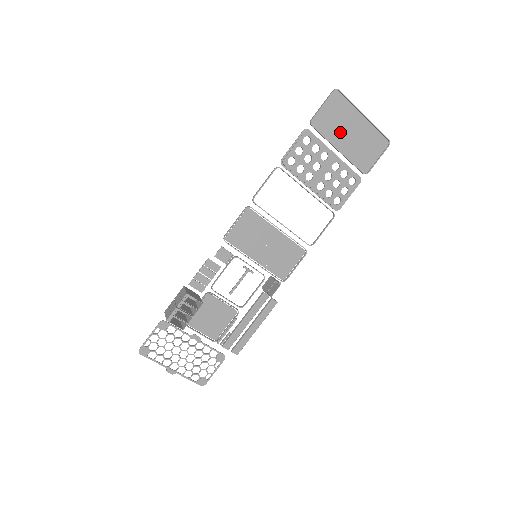
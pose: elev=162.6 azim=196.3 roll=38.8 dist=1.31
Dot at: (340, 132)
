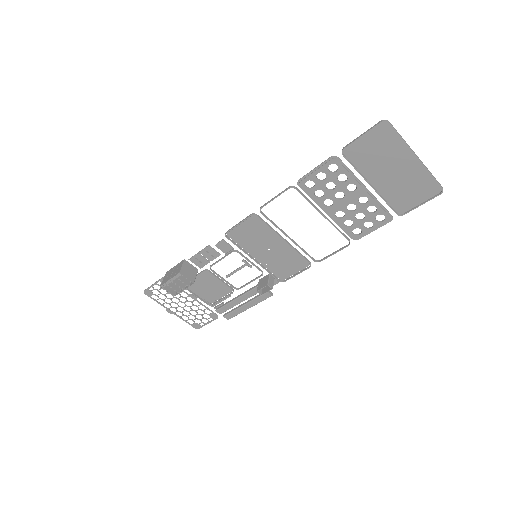
Dot at: (378, 167)
